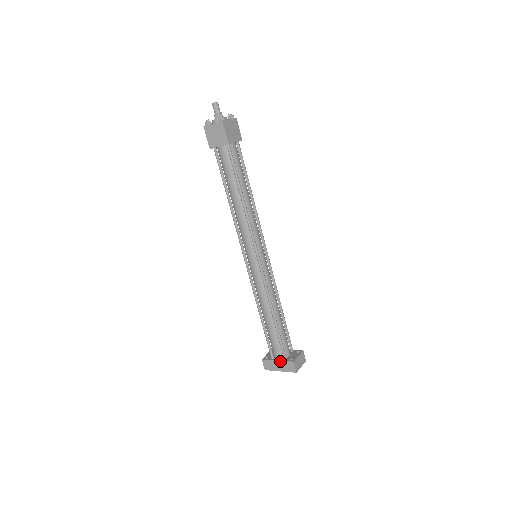
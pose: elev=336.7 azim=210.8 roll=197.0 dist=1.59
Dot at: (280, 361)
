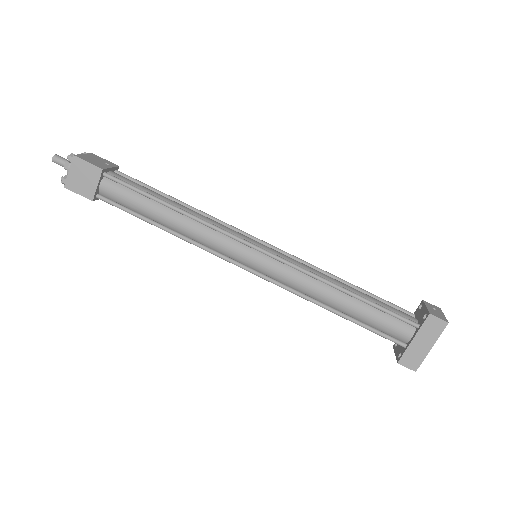
Dot at: (416, 335)
